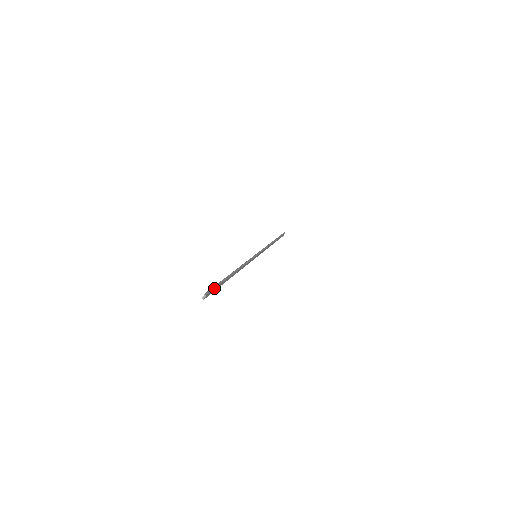
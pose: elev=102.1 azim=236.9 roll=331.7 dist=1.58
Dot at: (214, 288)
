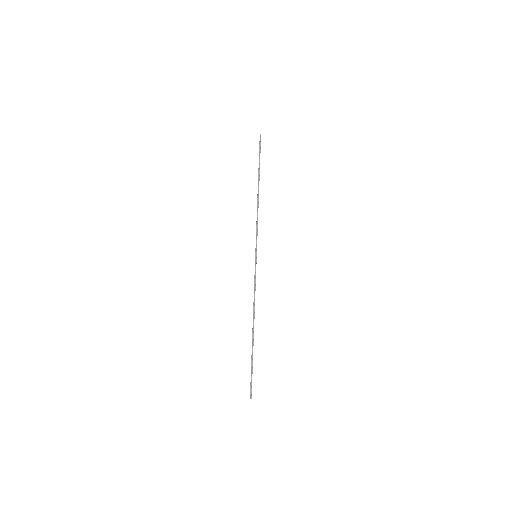
Dot at: occluded
